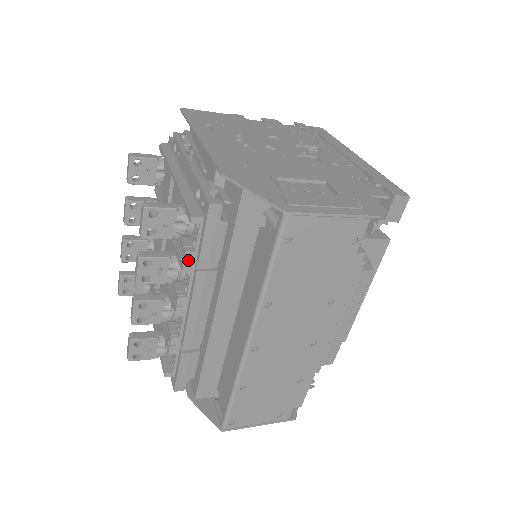
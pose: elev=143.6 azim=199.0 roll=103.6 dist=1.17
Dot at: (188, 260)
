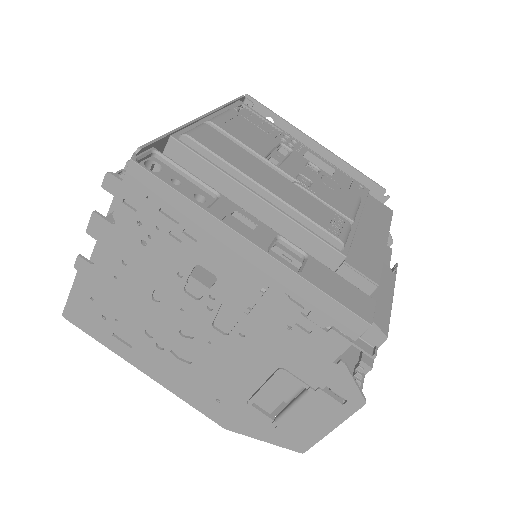
Dot at: occluded
